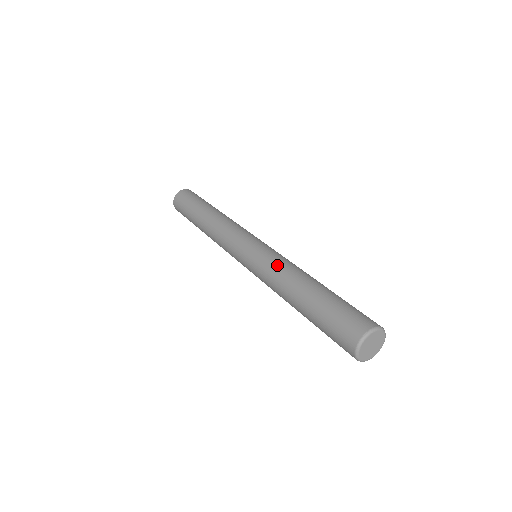
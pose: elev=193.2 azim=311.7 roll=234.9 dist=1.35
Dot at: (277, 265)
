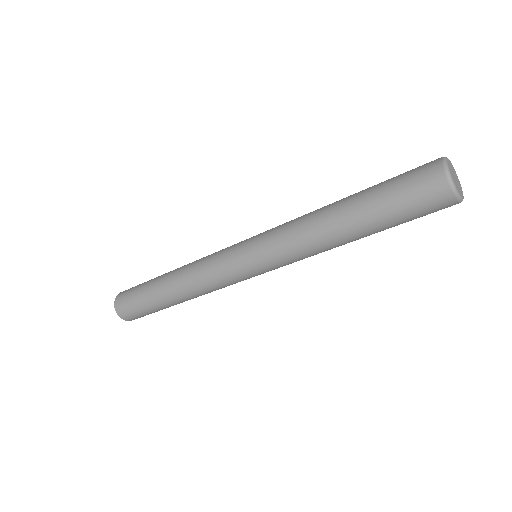
Dot at: (291, 227)
